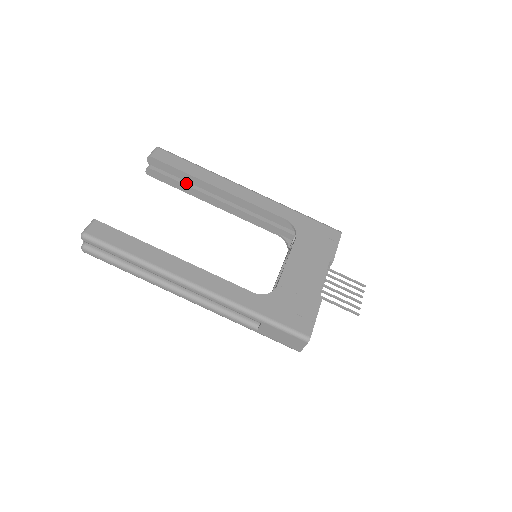
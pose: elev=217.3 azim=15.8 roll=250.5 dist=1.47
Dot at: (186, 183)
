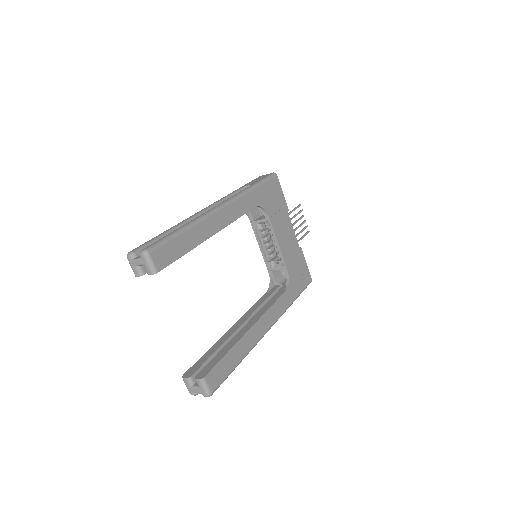
Dot at: occluded
